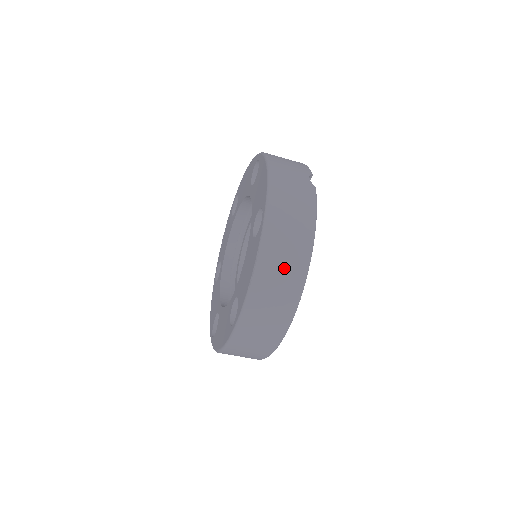
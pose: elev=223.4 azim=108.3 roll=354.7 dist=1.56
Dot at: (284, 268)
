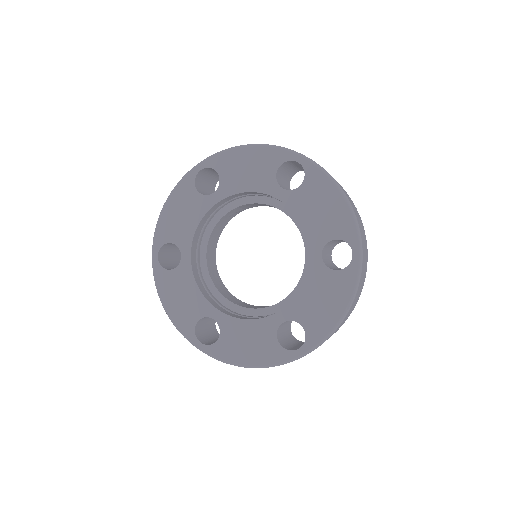
Dot at: occluded
